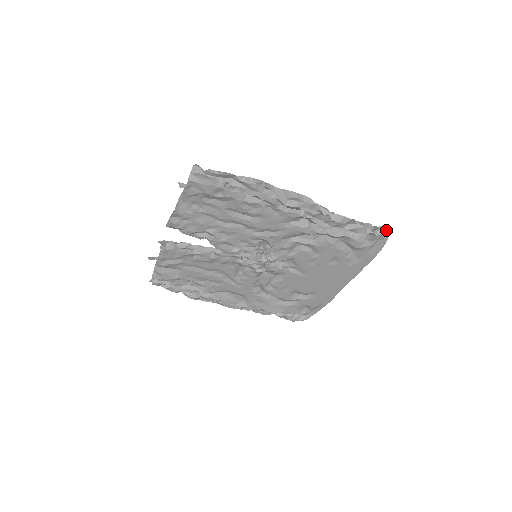
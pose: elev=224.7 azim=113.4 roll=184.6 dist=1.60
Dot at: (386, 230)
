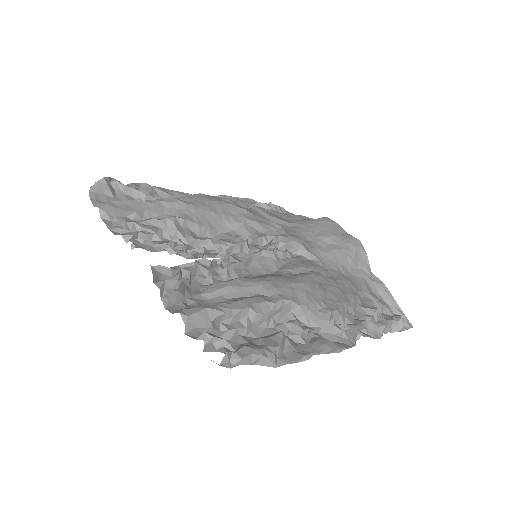
Dot at: (407, 329)
